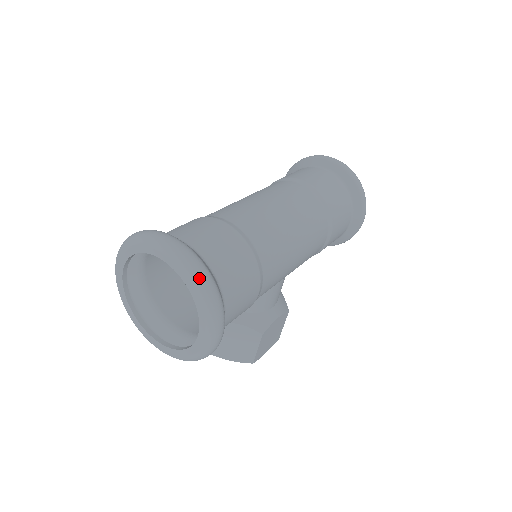
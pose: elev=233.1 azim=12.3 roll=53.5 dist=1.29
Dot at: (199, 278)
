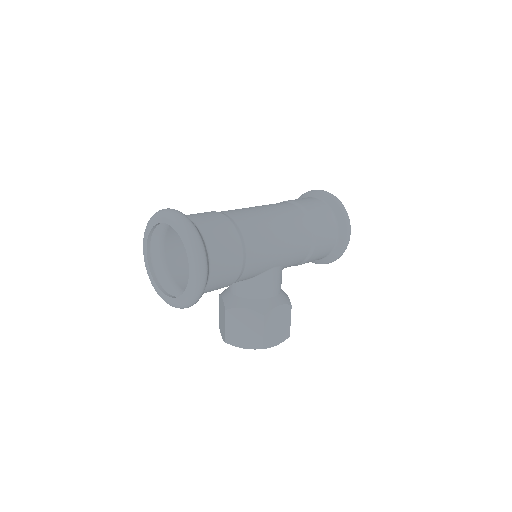
Dot at: (185, 226)
